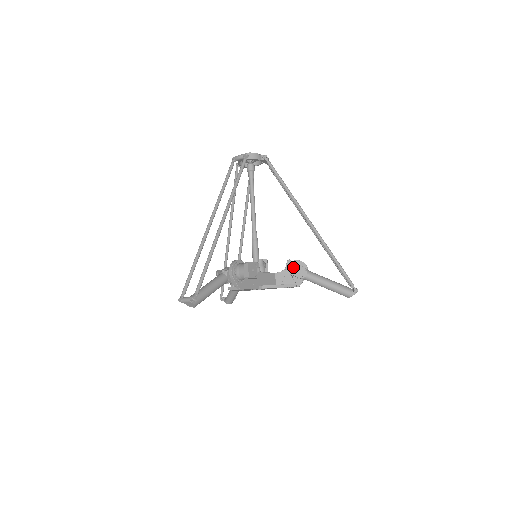
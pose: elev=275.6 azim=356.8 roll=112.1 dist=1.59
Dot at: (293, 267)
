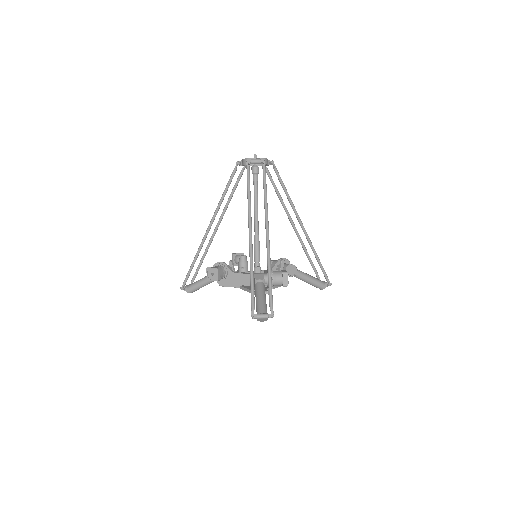
Dot at: (288, 266)
